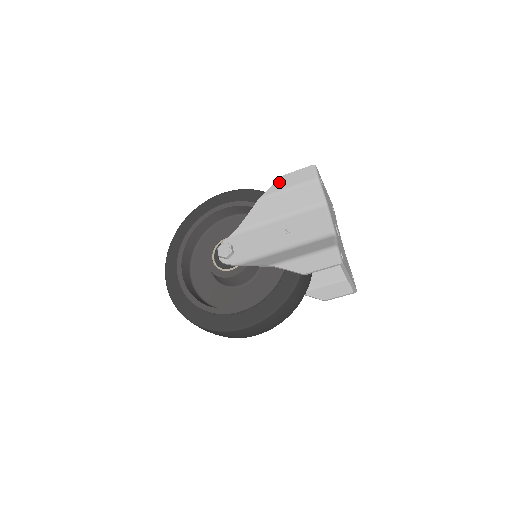
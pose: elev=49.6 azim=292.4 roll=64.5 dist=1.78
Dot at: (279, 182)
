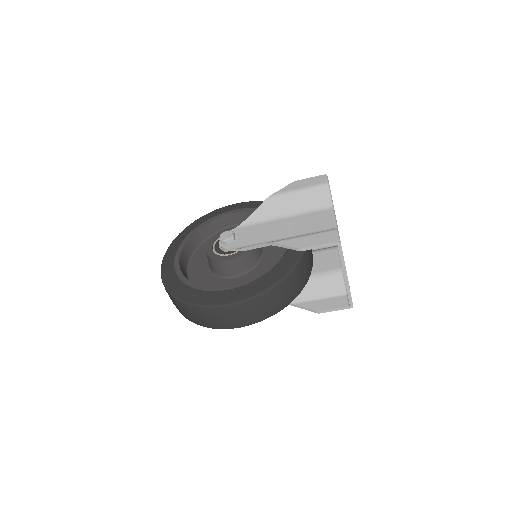
Dot at: (291, 185)
